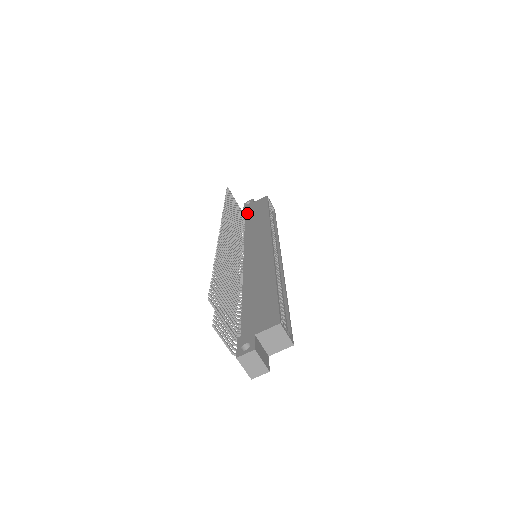
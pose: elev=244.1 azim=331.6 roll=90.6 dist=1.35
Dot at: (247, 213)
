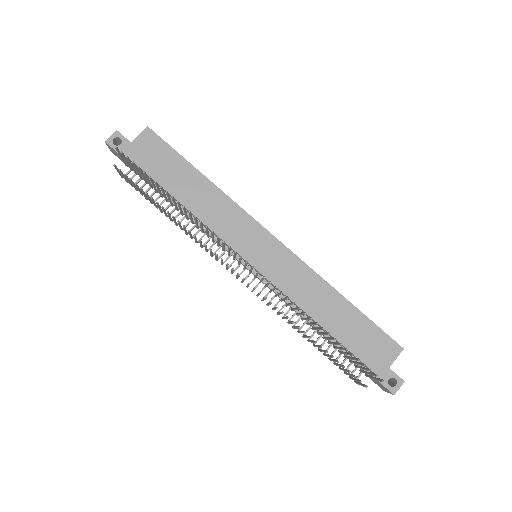
Dot at: (150, 172)
